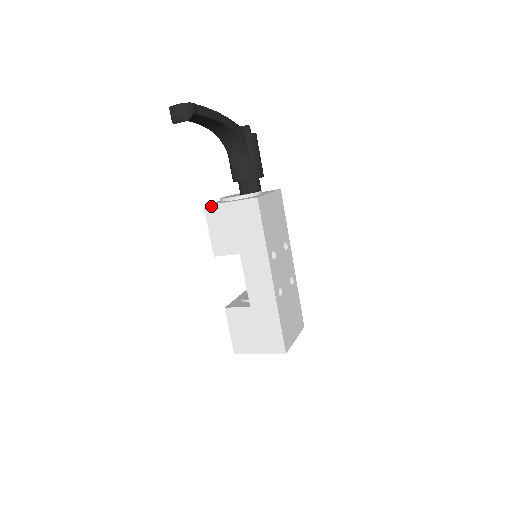
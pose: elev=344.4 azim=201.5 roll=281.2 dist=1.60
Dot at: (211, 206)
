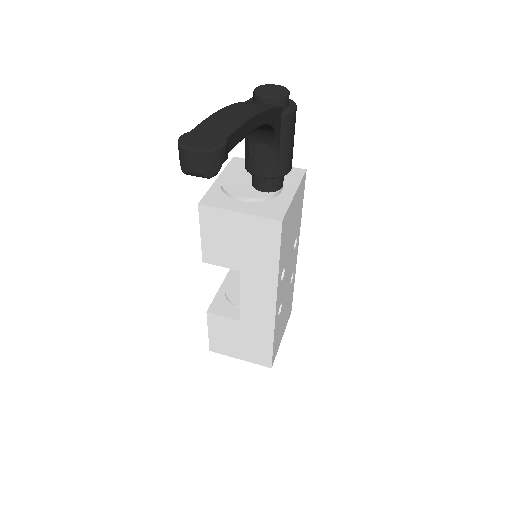
Dot at: (209, 208)
